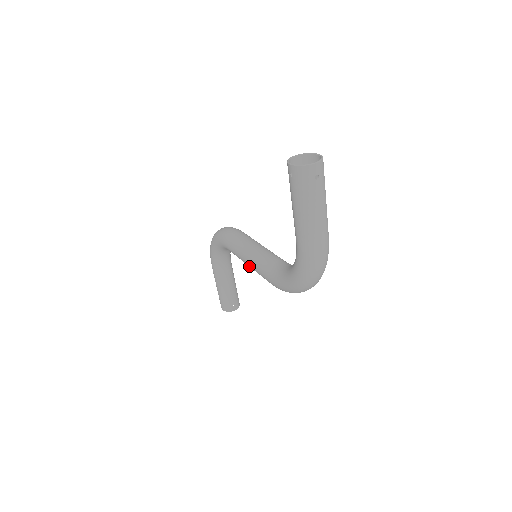
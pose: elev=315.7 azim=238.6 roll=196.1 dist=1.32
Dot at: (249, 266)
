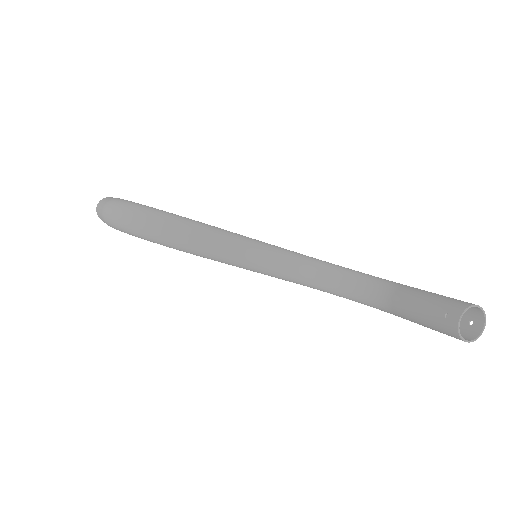
Dot at: occluded
